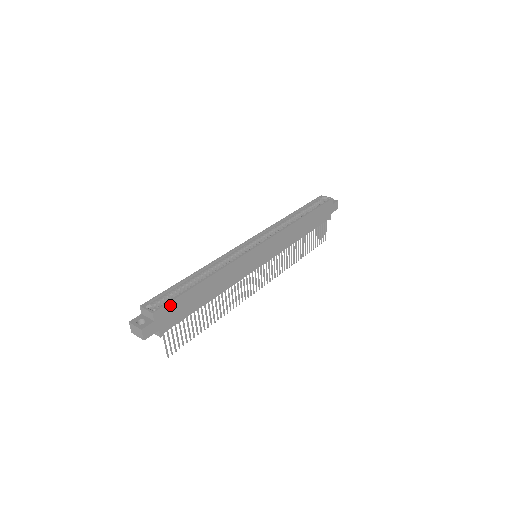
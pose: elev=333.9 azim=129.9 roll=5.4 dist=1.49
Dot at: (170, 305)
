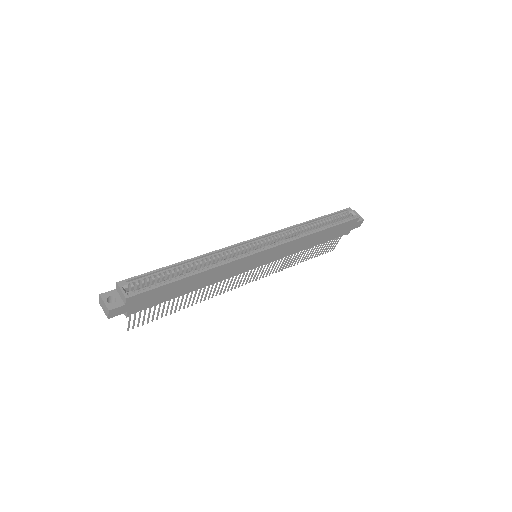
Dot at: (147, 293)
